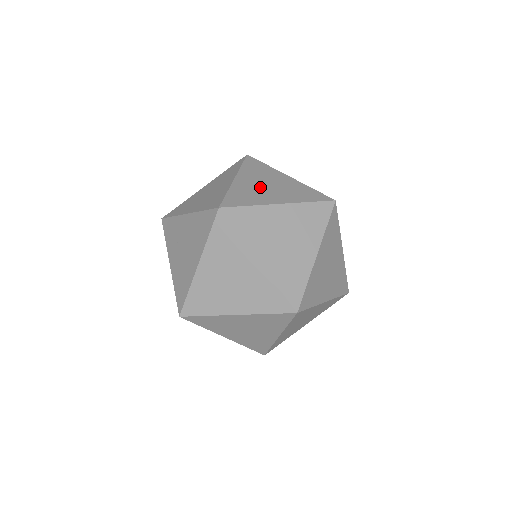
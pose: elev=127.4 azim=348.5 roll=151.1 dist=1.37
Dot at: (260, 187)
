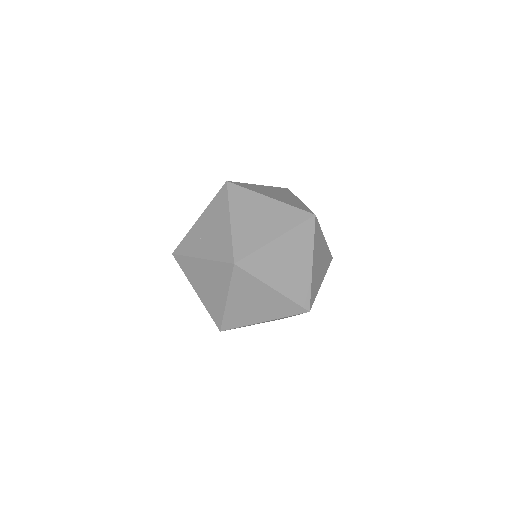
Dot at: occluded
